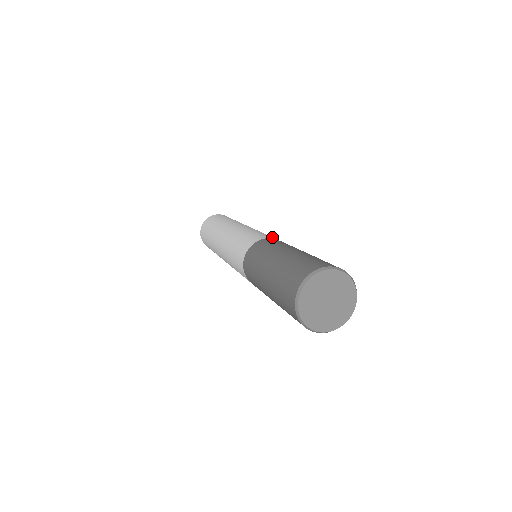
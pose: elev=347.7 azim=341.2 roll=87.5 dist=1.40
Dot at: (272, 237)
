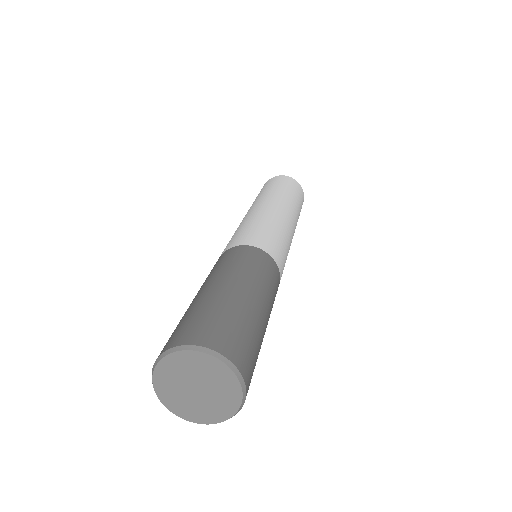
Dot at: (257, 241)
